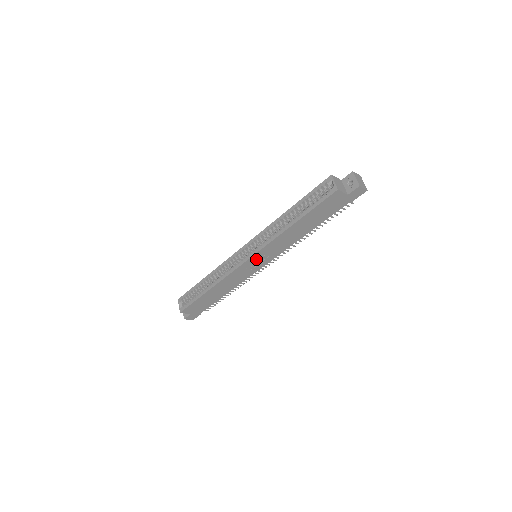
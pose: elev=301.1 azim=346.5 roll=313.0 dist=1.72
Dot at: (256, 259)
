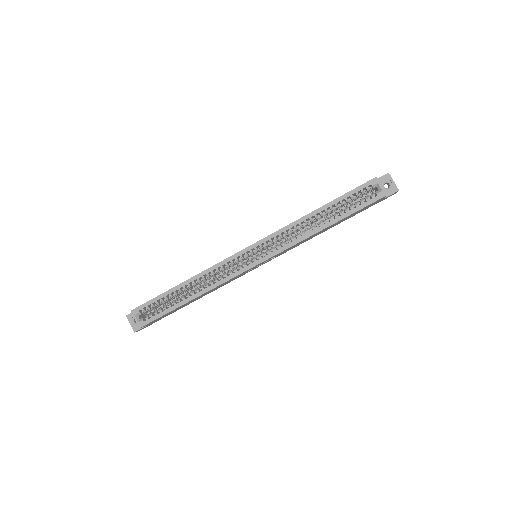
Dot at: (263, 262)
